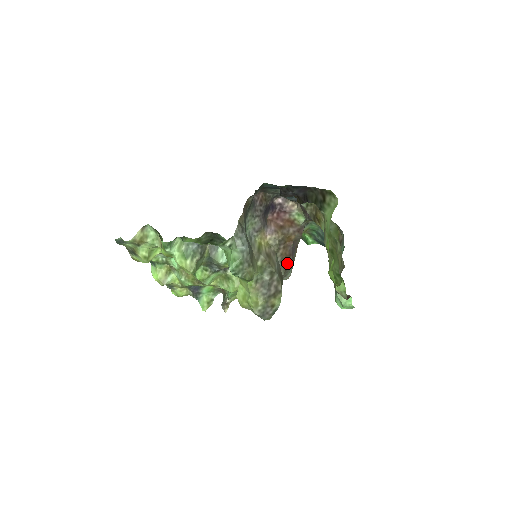
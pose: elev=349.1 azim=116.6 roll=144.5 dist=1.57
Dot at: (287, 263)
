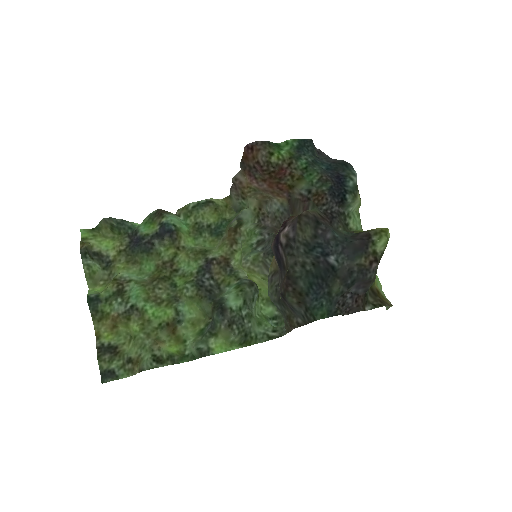
Dot at: occluded
